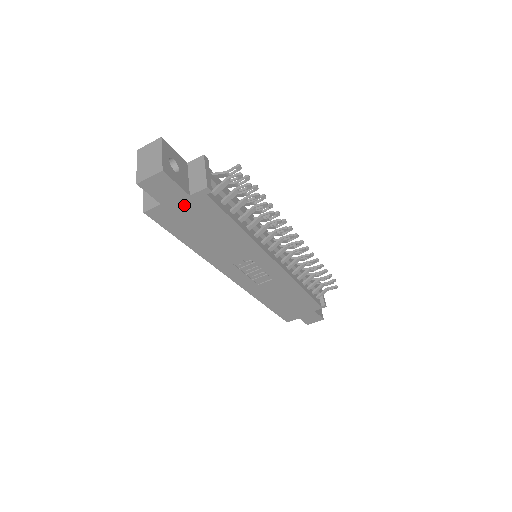
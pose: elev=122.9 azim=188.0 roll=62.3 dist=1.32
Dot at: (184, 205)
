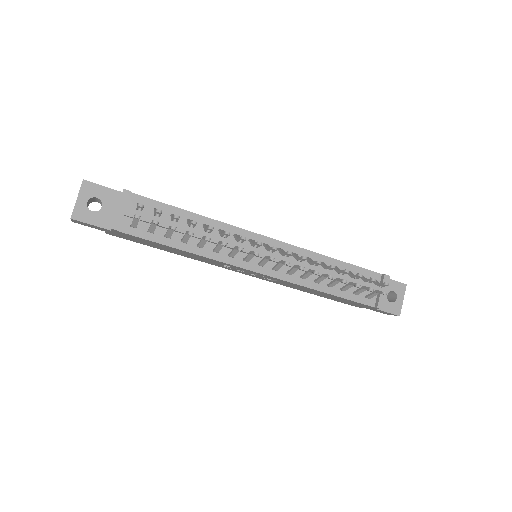
Dot at: (119, 234)
